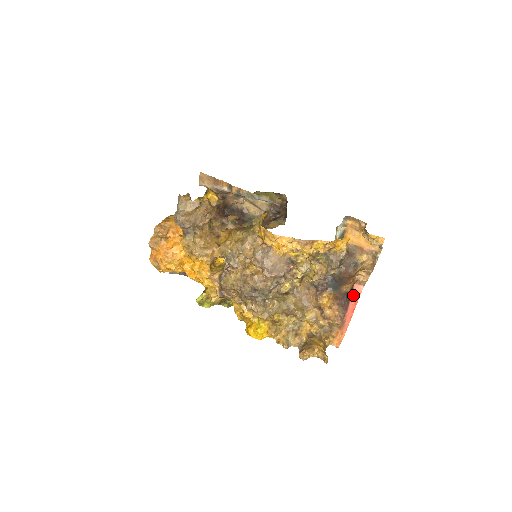
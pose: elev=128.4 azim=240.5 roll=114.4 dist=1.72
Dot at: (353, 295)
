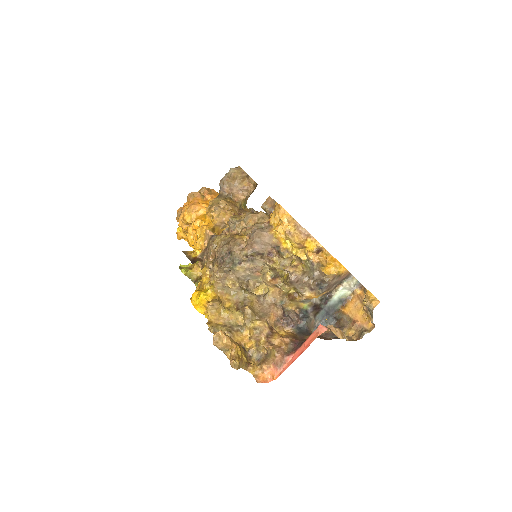
Dot at: (312, 335)
